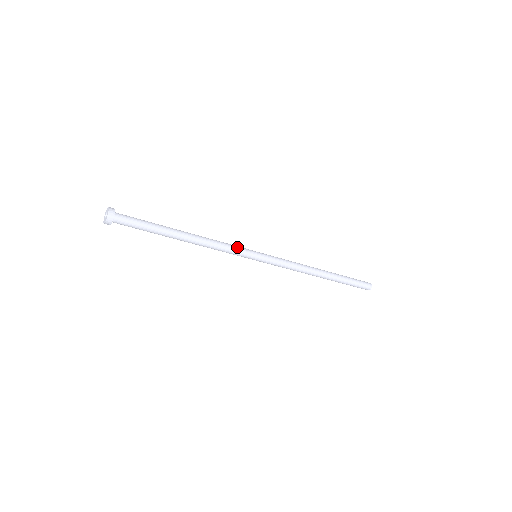
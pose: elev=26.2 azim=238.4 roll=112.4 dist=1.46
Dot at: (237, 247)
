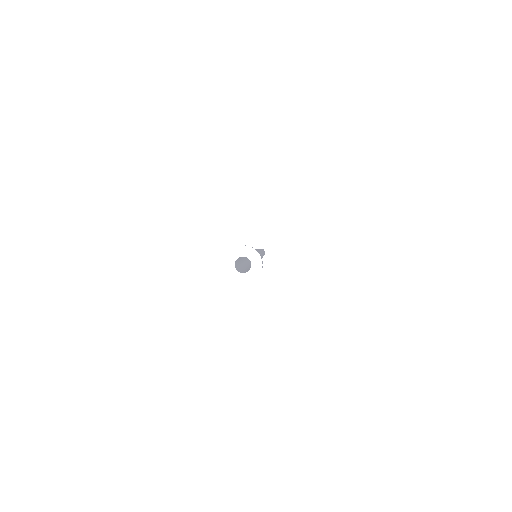
Dot at: (257, 250)
